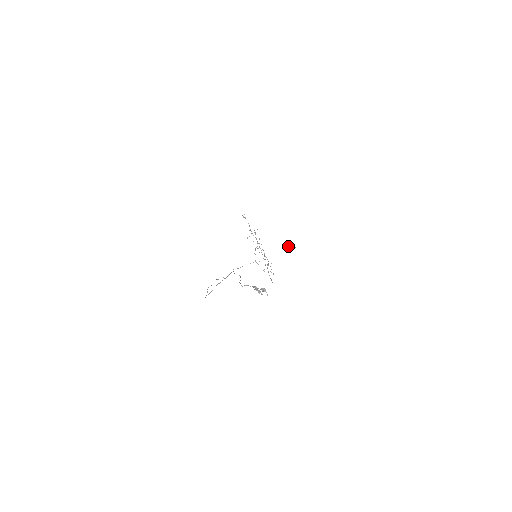
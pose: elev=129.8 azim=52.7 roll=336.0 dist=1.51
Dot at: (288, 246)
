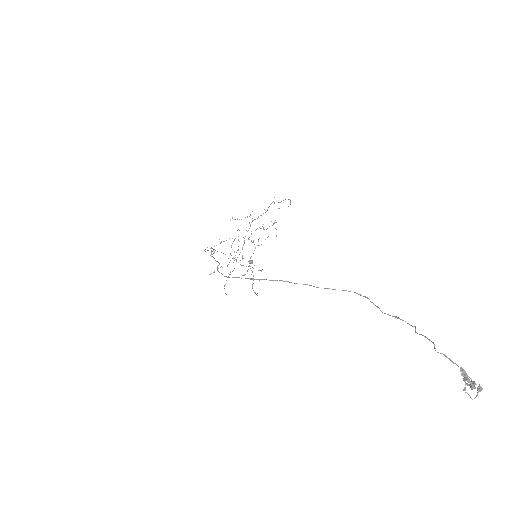
Dot at: (251, 261)
